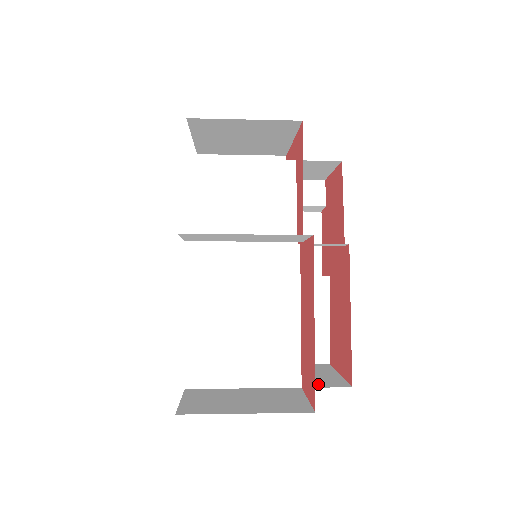
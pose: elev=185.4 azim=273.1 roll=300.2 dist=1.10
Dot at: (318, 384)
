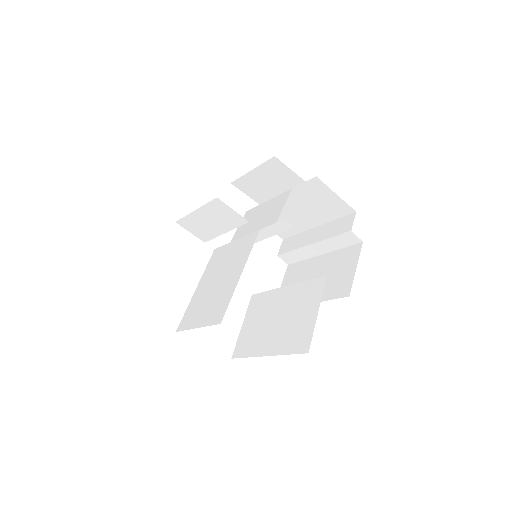
Dot at: occluded
